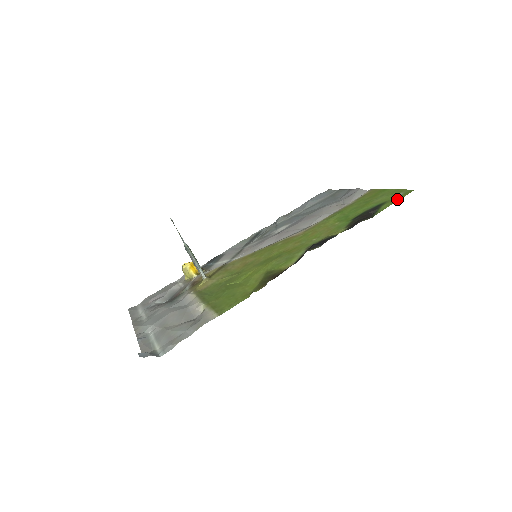
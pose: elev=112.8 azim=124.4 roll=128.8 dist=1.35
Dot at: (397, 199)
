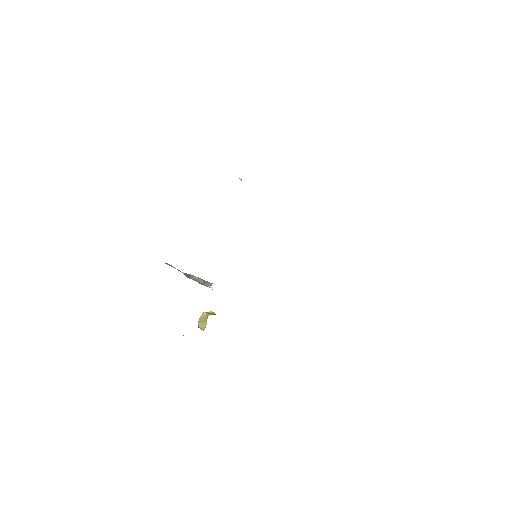
Dot at: occluded
